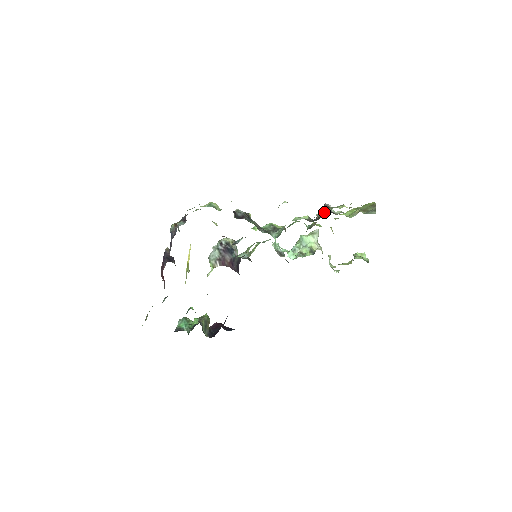
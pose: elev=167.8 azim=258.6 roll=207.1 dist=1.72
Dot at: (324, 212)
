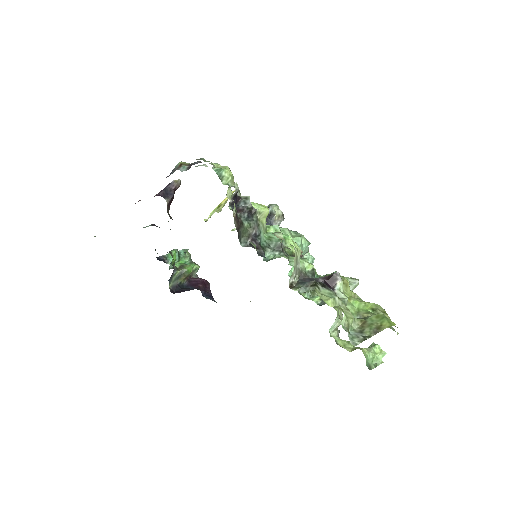
Dot at: (302, 286)
